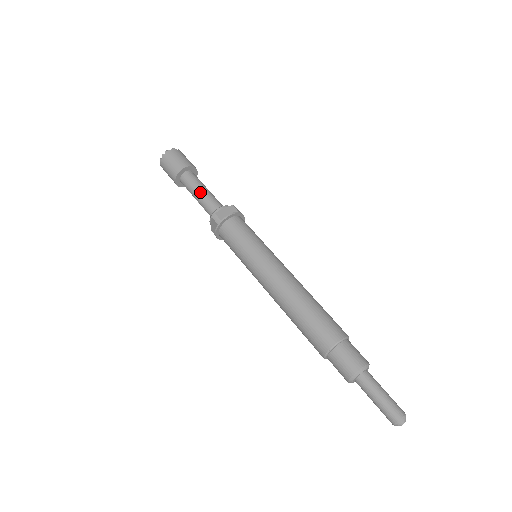
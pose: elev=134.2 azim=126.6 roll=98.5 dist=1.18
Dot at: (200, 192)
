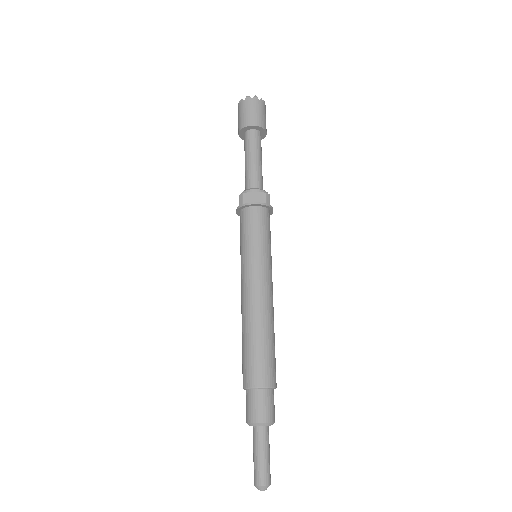
Dot at: (249, 160)
